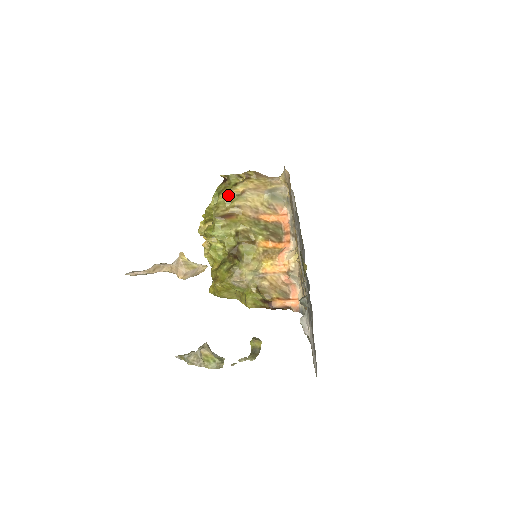
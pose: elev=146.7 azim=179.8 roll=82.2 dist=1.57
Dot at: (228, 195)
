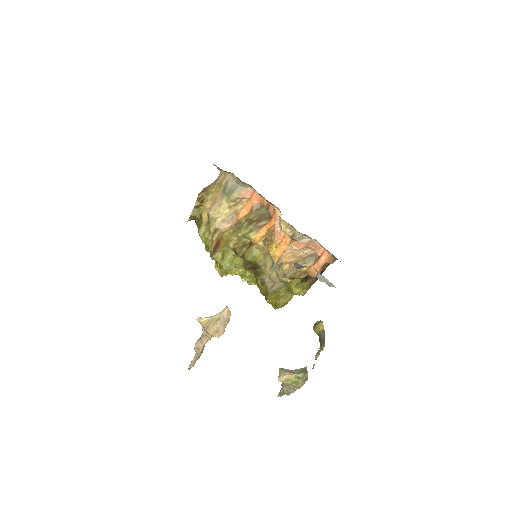
Dot at: (203, 230)
